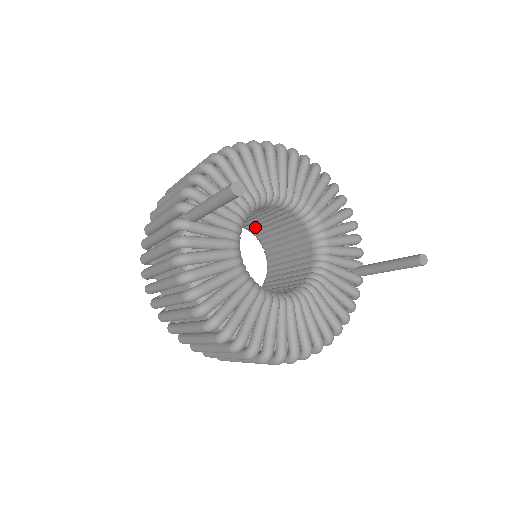
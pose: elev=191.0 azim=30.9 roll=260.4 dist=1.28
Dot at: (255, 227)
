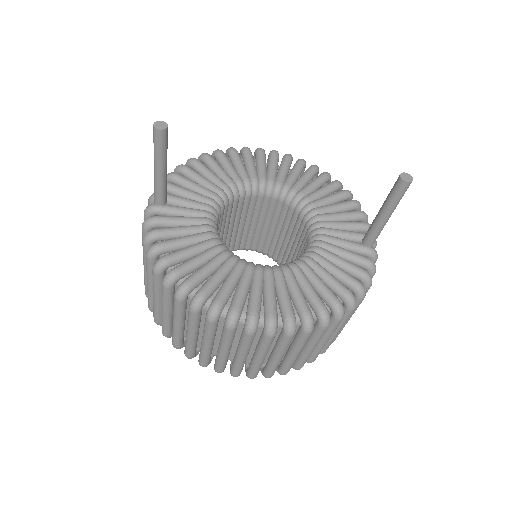
Dot at: (264, 244)
